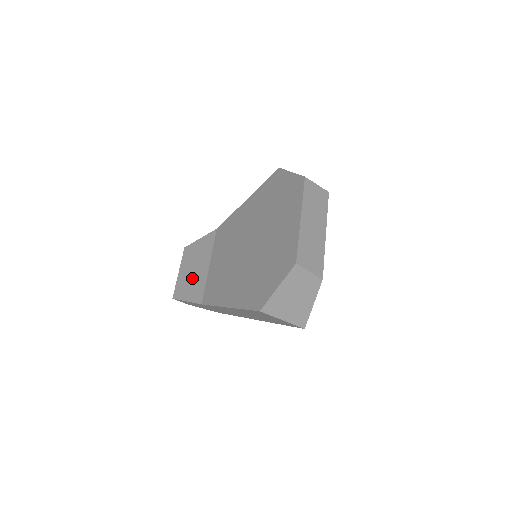
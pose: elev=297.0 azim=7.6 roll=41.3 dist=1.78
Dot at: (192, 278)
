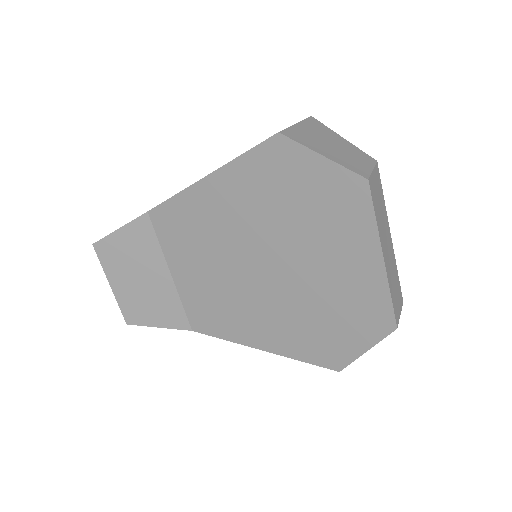
Dot at: (147, 295)
